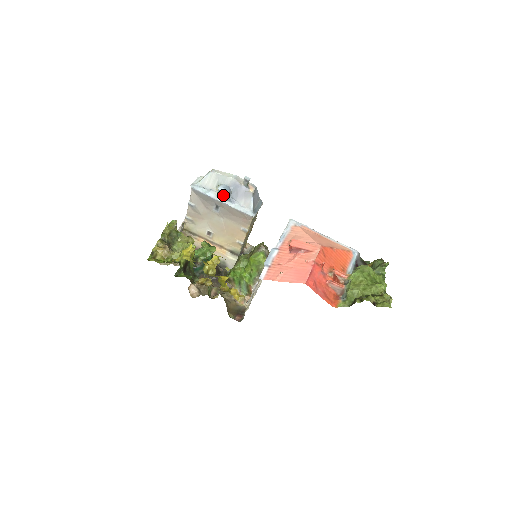
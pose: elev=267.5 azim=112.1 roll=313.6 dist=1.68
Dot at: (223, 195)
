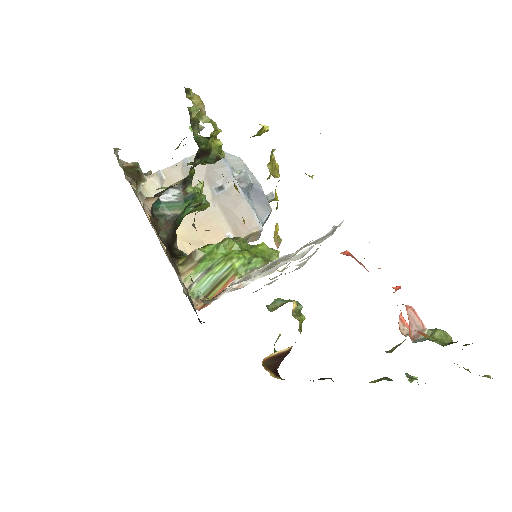
Dot at: (243, 181)
